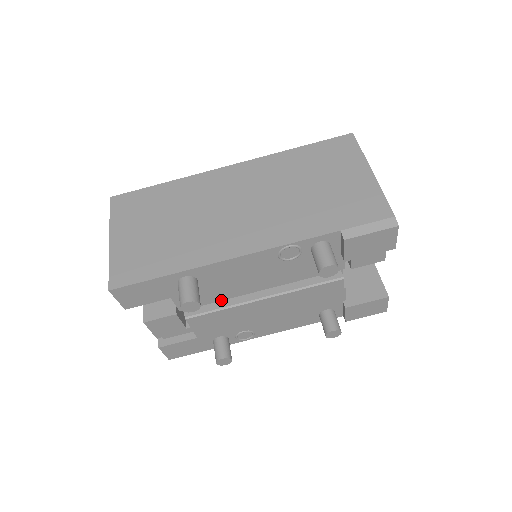
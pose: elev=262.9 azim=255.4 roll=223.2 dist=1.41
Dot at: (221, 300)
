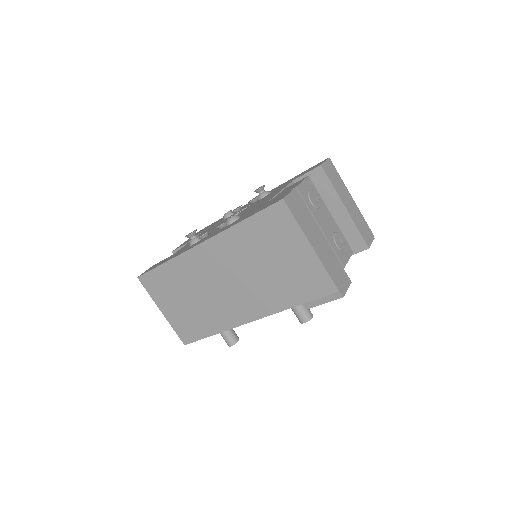
Dot at: occluded
